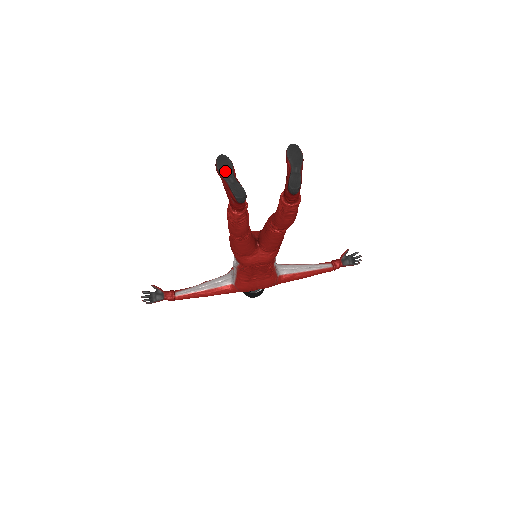
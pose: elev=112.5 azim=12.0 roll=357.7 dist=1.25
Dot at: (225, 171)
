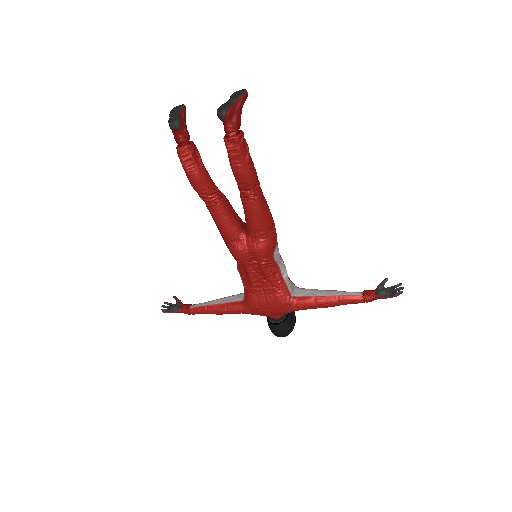
Dot at: (174, 111)
